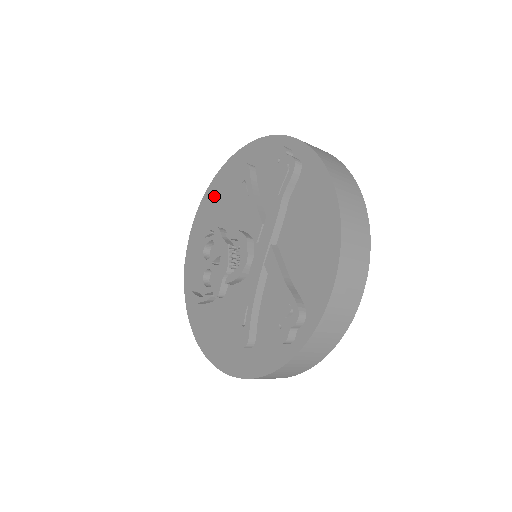
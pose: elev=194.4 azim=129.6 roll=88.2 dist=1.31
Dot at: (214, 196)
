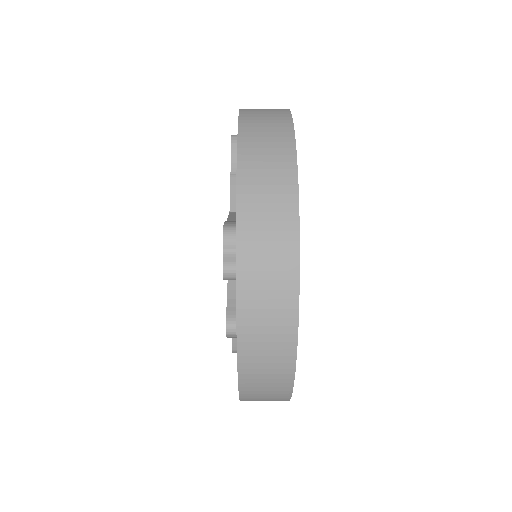
Dot at: occluded
